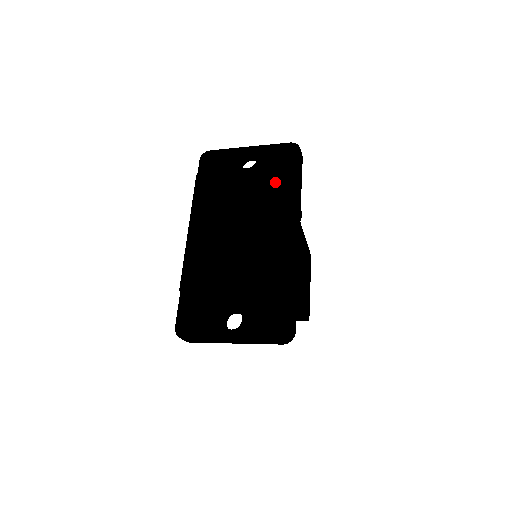
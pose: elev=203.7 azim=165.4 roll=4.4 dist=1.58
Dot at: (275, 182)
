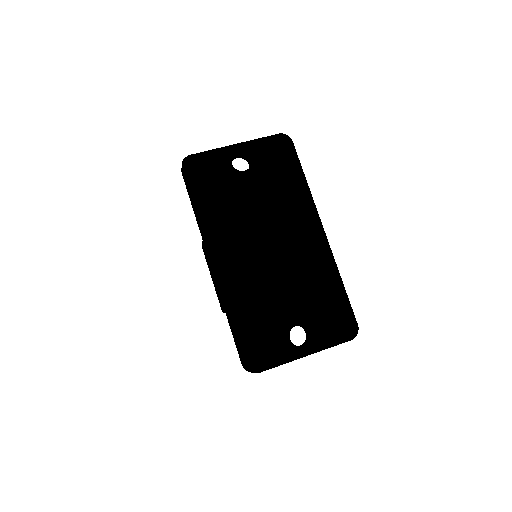
Dot at: (294, 185)
